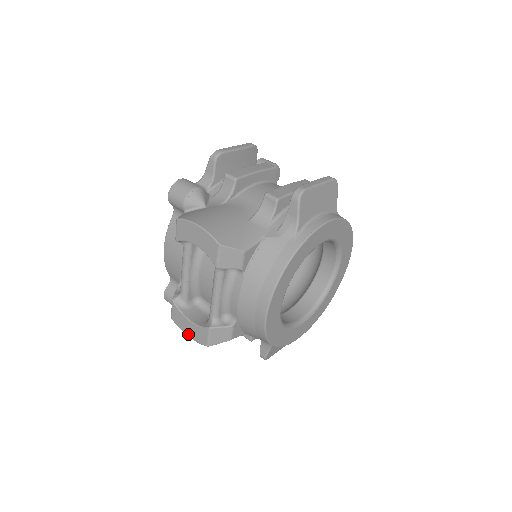
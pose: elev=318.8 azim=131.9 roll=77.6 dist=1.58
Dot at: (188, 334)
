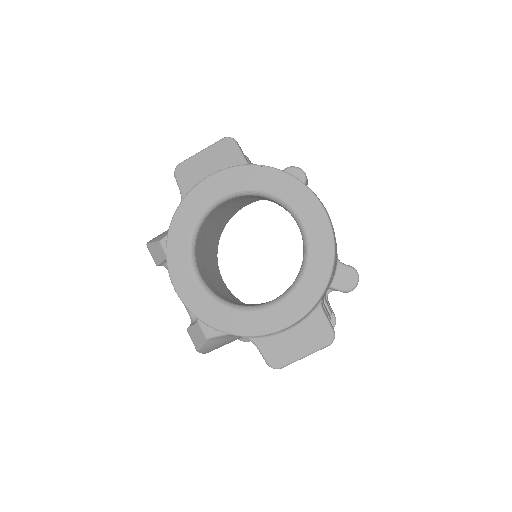
Dot at: occluded
